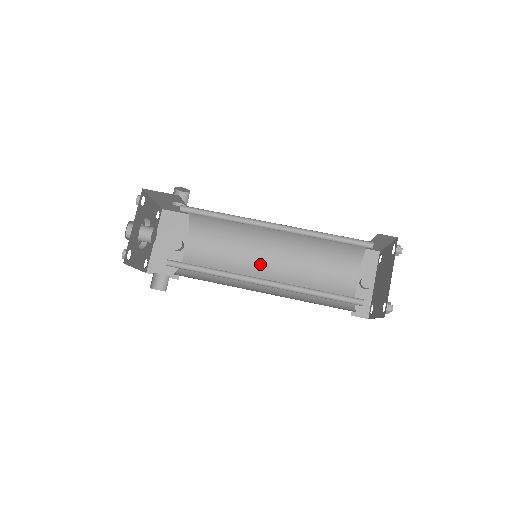
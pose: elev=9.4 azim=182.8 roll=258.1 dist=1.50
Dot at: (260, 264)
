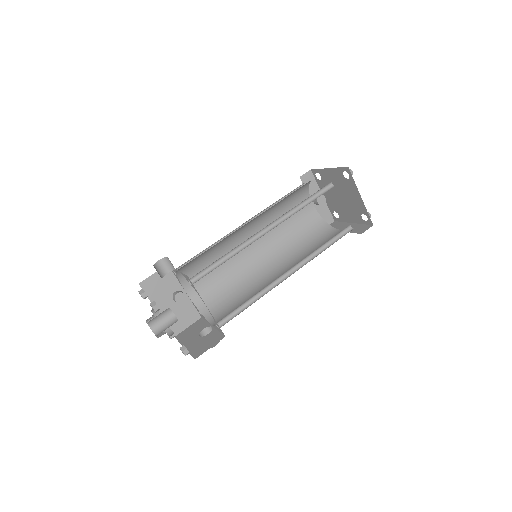
Dot at: (246, 252)
